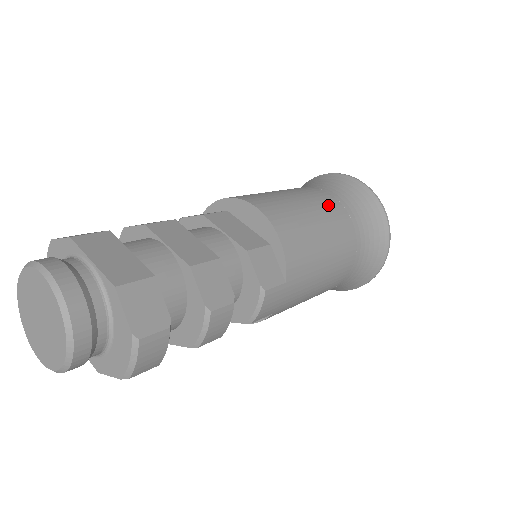
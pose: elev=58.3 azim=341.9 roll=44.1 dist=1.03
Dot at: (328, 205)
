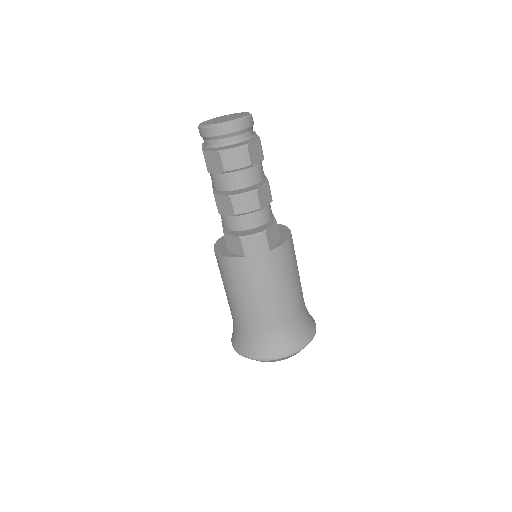
Dot at: occluded
